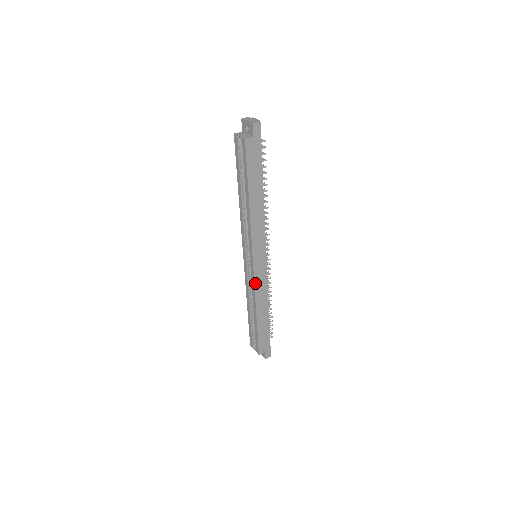
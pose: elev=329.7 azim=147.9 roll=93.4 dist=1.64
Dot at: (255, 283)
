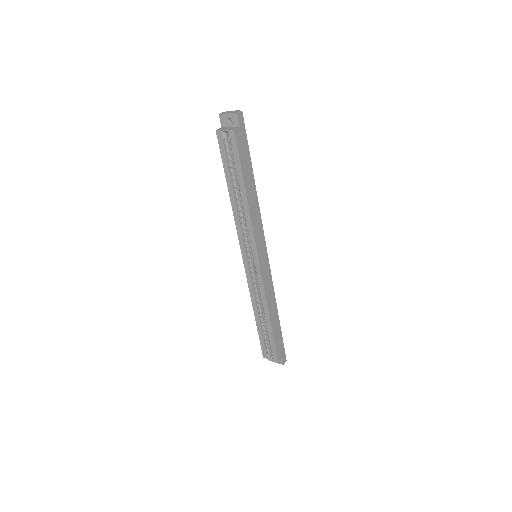
Dot at: (263, 284)
